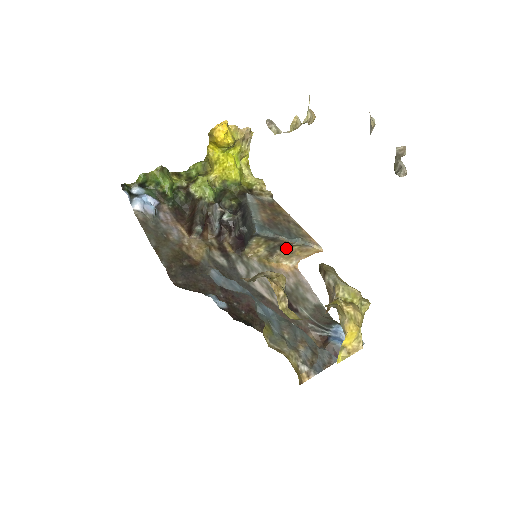
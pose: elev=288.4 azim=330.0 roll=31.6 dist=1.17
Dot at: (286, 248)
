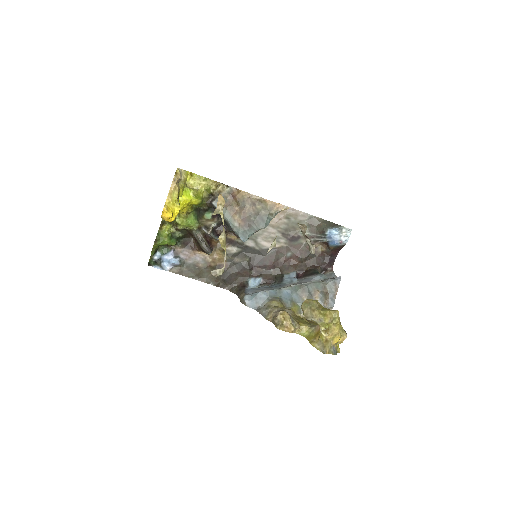
Dot at: occluded
